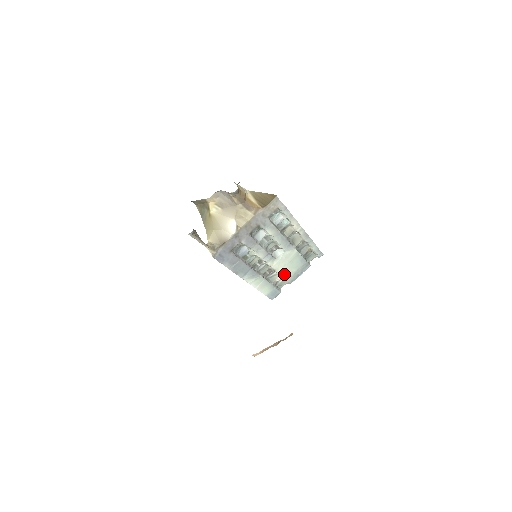
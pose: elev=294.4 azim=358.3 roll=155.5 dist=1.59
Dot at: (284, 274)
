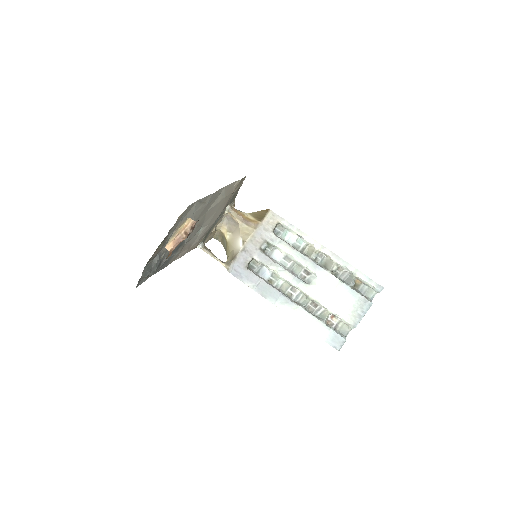
Dot at: (335, 310)
